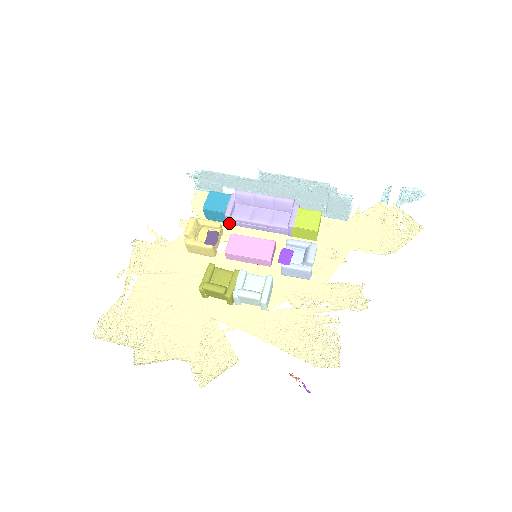
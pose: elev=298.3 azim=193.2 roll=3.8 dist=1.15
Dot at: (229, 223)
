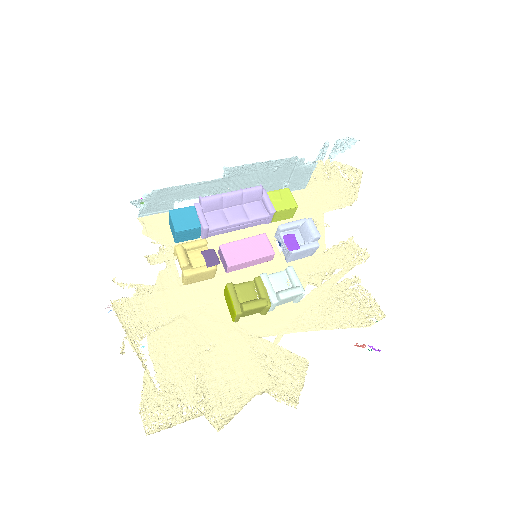
Dot at: (205, 236)
